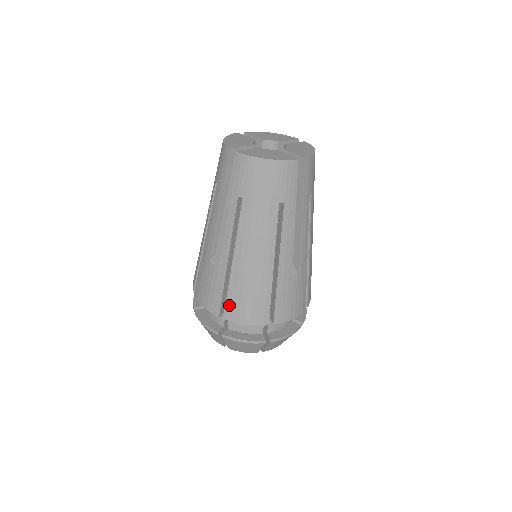
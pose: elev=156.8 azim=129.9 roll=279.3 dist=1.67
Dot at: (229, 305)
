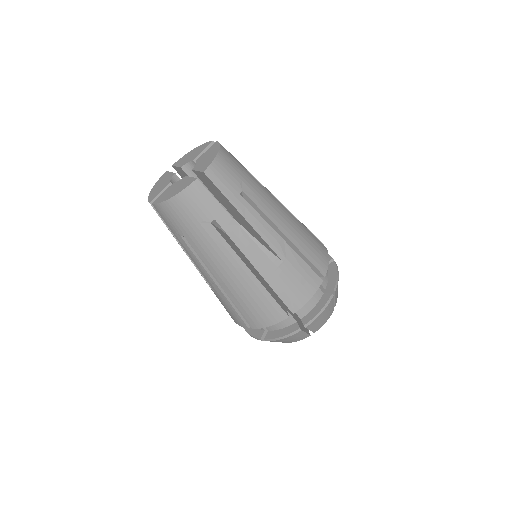
Dot at: (246, 317)
